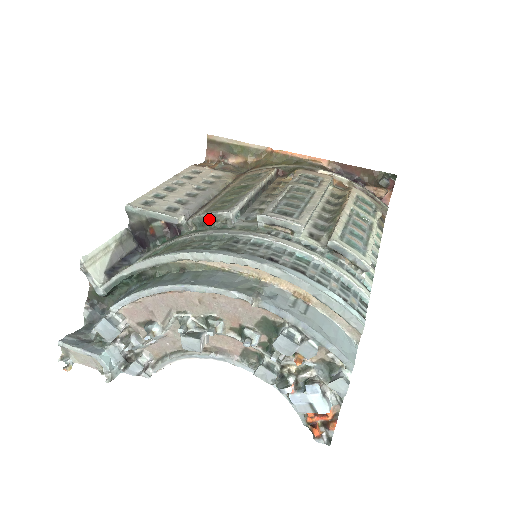
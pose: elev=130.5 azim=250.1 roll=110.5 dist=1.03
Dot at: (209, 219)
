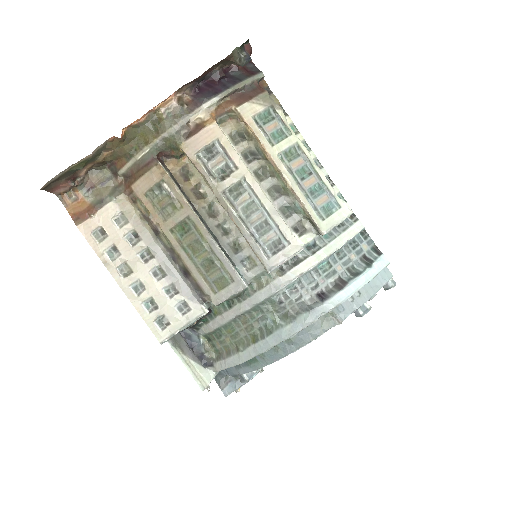
Dot at: occluded
